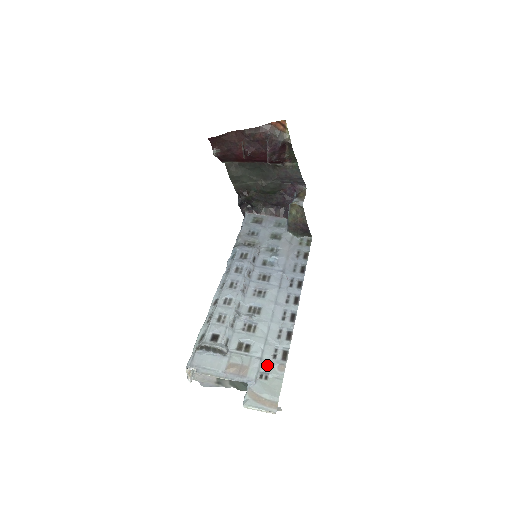
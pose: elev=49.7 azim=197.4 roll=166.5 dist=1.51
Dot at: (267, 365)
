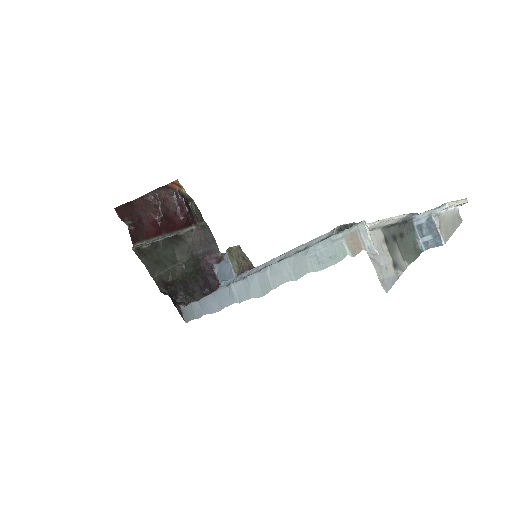
Dot at: occluded
